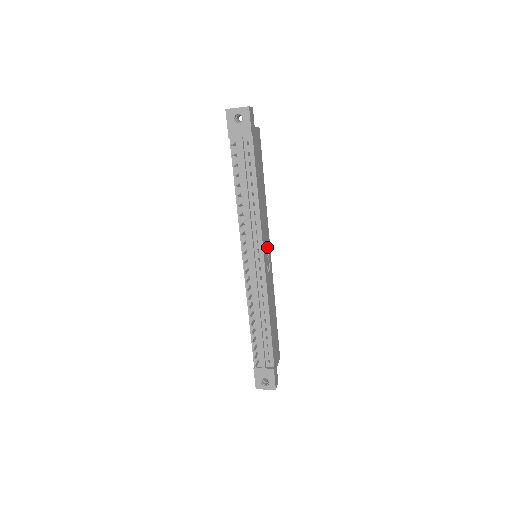
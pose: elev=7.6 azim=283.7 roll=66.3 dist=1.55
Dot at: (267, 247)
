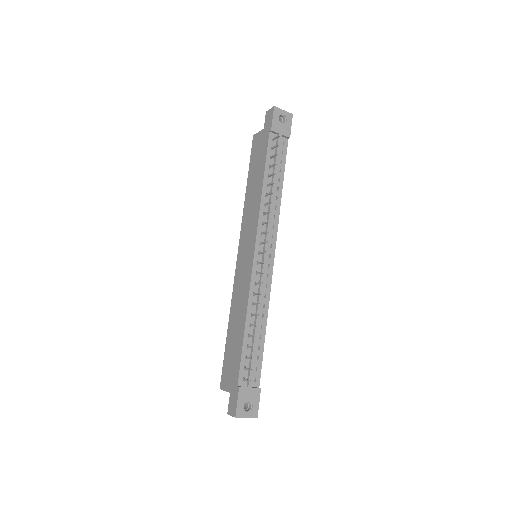
Dot at: occluded
